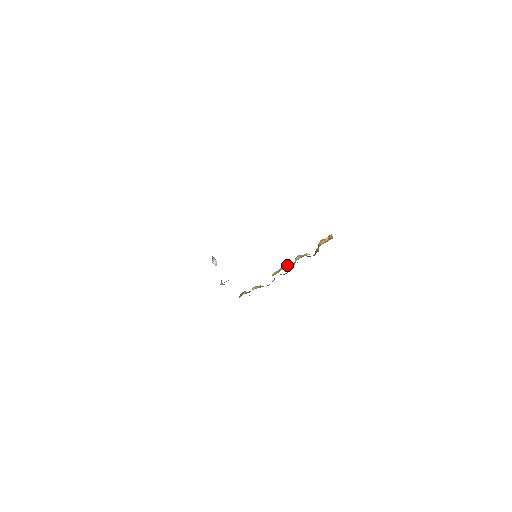
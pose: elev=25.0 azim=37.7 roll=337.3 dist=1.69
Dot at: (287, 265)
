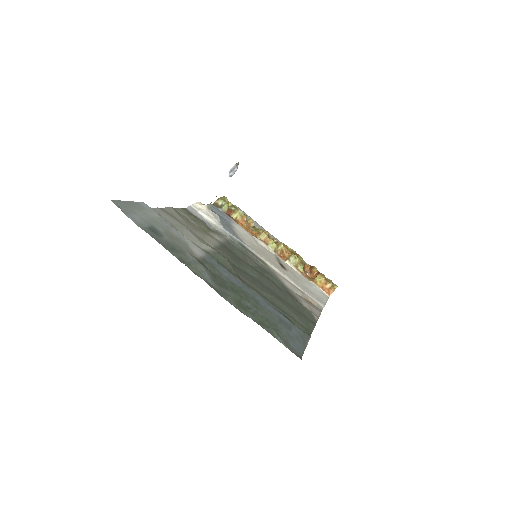
Dot at: (280, 248)
